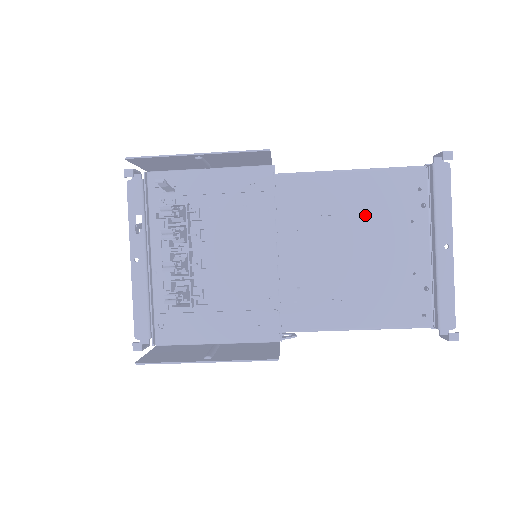
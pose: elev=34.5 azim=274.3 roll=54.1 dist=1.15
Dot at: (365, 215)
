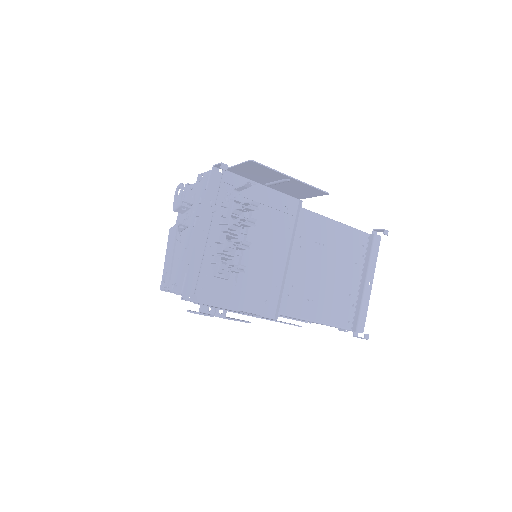
Dot at: (336, 251)
